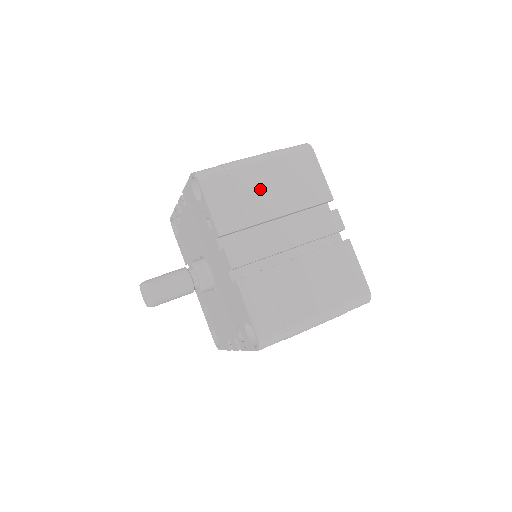
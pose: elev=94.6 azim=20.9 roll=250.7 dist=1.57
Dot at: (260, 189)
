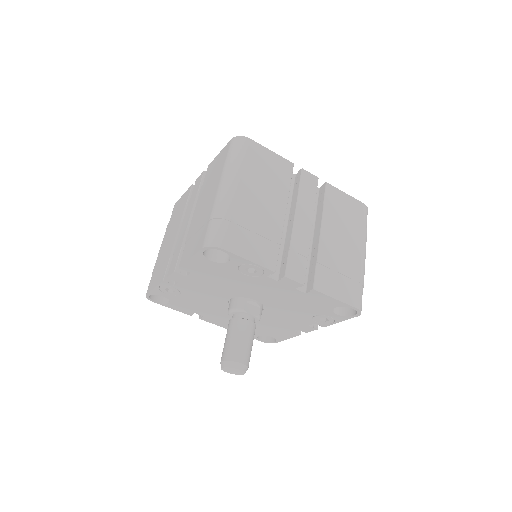
Dot at: (257, 208)
